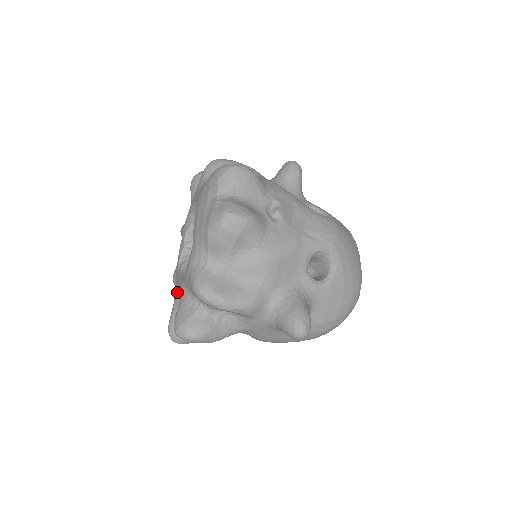
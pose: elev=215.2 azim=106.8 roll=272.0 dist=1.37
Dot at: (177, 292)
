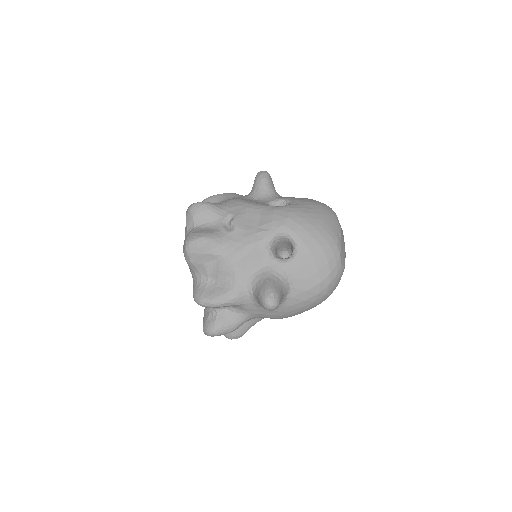
Dot at: occluded
